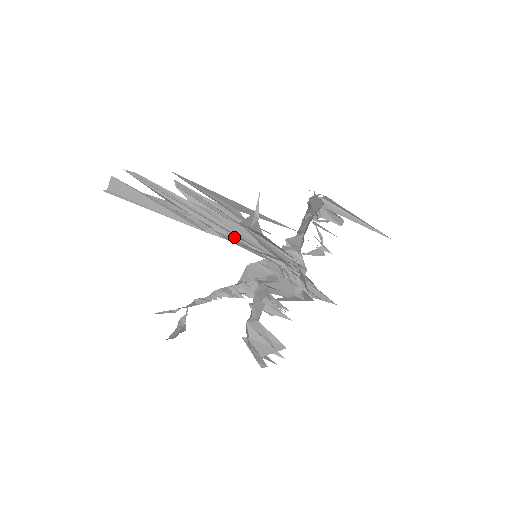
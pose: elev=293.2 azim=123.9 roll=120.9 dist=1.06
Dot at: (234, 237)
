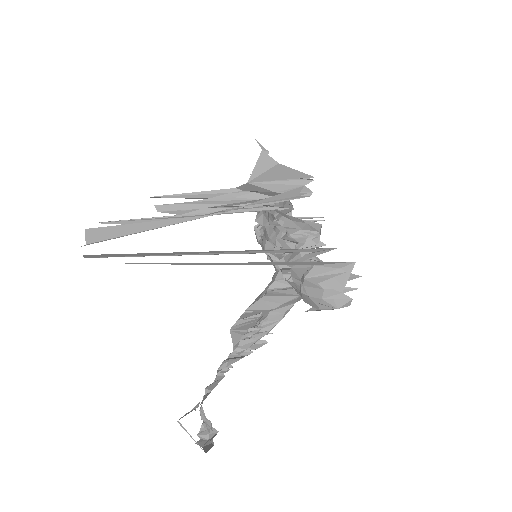
Dot at: (246, 205)
